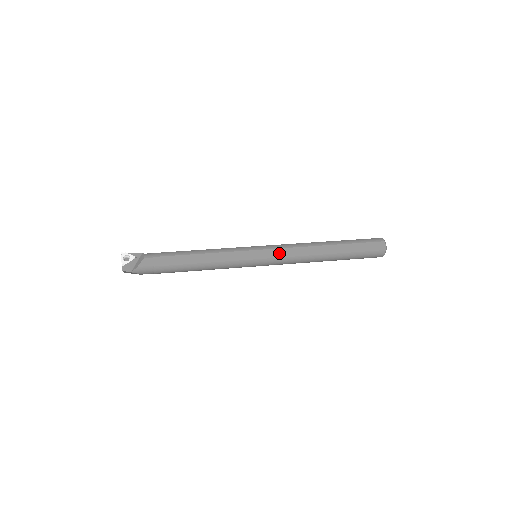
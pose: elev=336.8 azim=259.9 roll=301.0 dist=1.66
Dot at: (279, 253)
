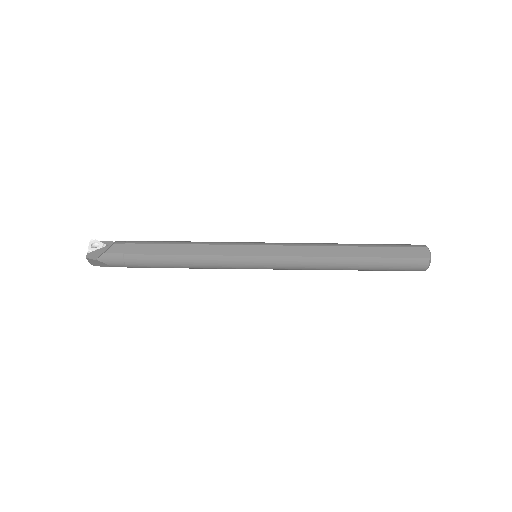
Dot at: (285, 251)
